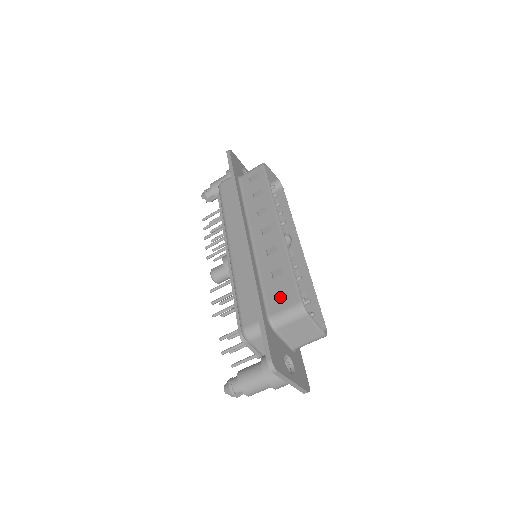
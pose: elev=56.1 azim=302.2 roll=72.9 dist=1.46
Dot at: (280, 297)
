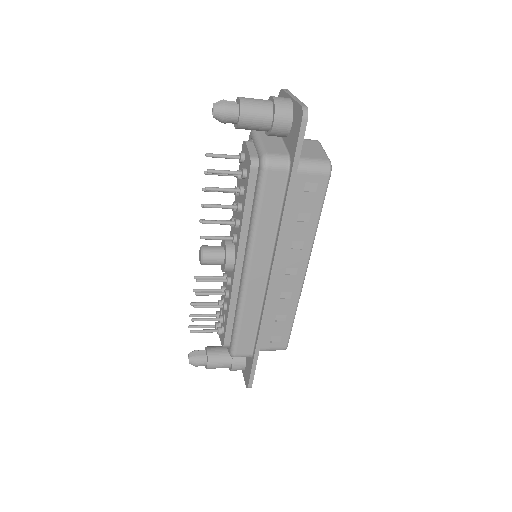
Dot at: (273, 337)
